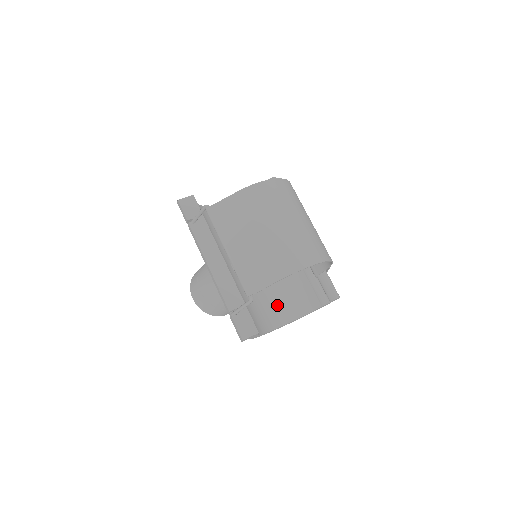
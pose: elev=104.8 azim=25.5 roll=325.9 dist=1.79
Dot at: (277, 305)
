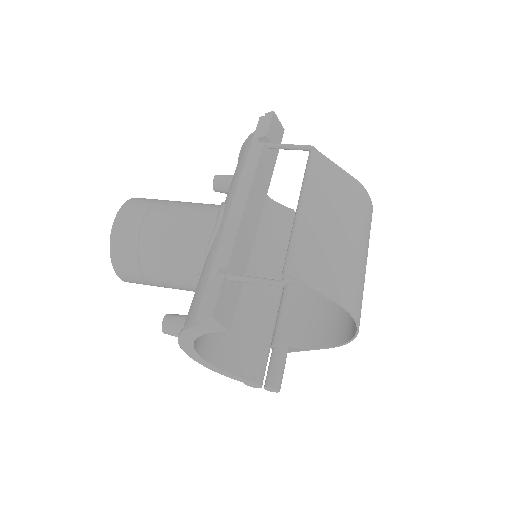
Dot at: occluded
